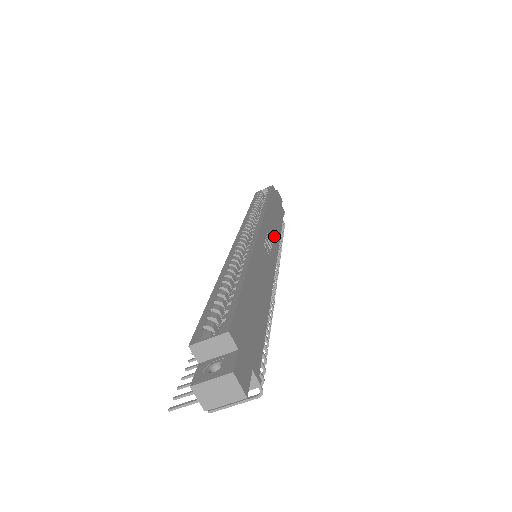
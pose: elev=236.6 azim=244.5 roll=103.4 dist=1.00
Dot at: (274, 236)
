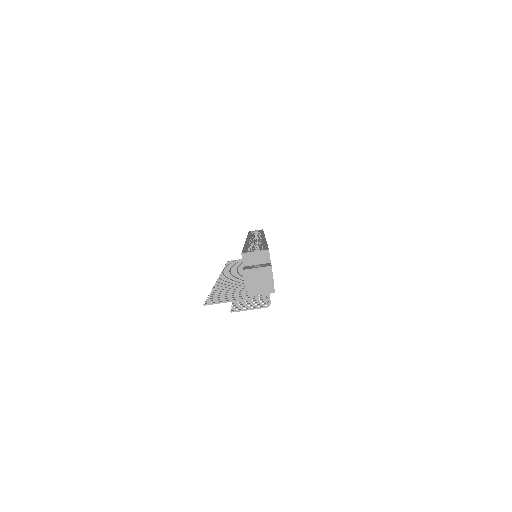
Dot at: occluded
